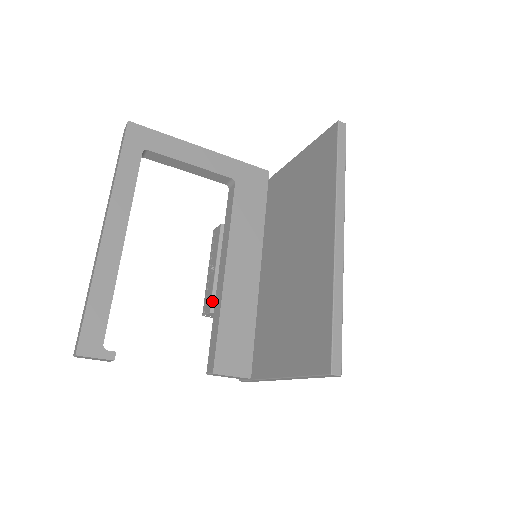
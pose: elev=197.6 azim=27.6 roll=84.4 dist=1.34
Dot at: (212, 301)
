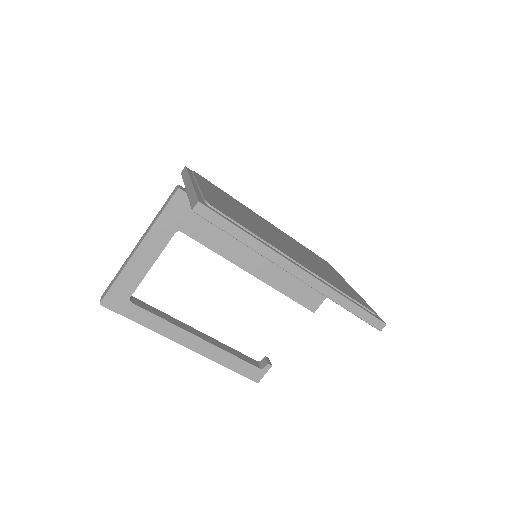
Dot at: occluded
